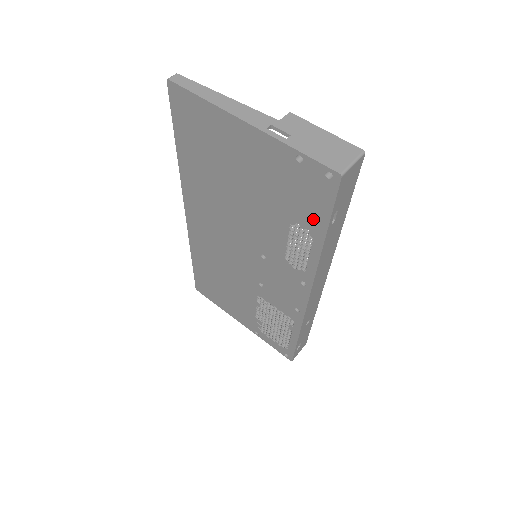
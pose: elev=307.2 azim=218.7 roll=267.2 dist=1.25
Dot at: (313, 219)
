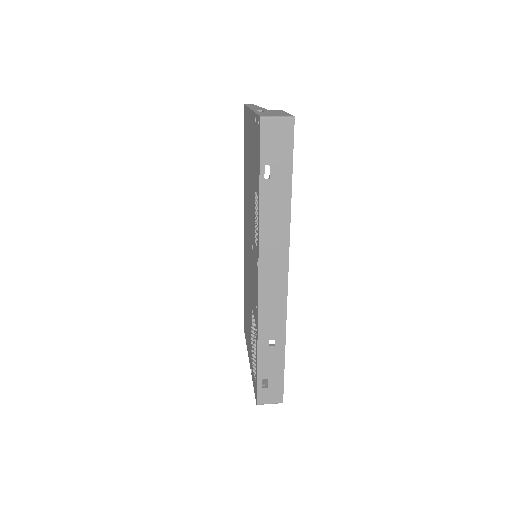
Dot at: (258, 176)
